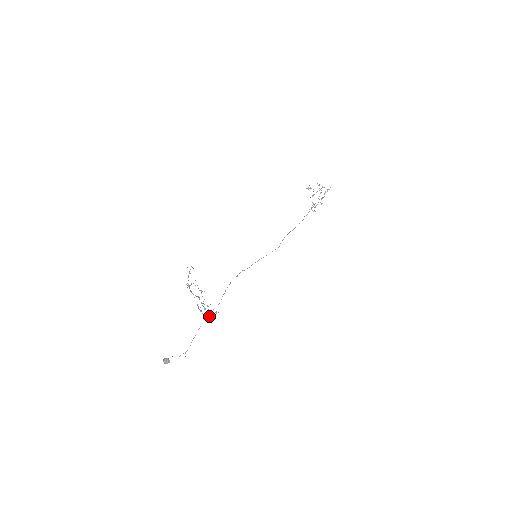
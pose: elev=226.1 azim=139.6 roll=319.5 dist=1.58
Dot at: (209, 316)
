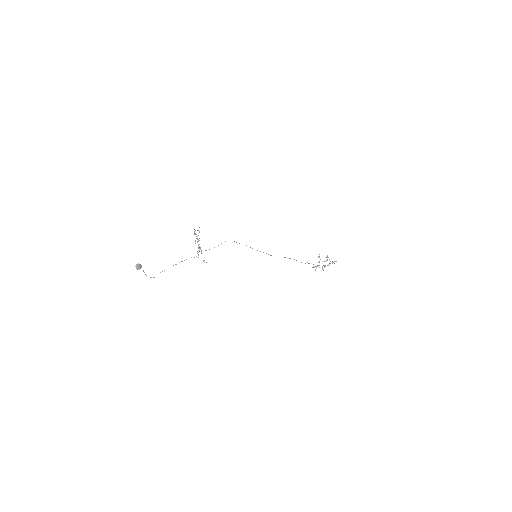
Dot at: occluded
